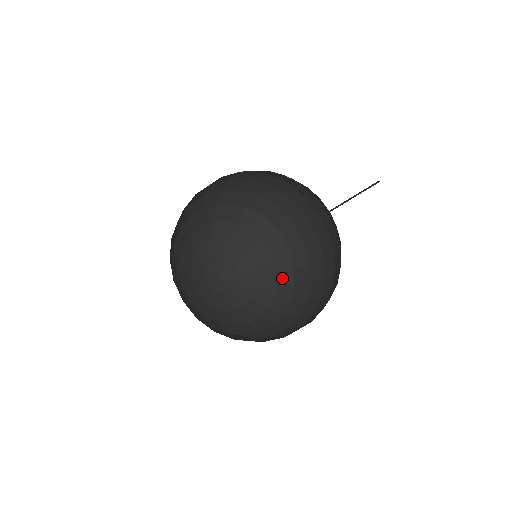
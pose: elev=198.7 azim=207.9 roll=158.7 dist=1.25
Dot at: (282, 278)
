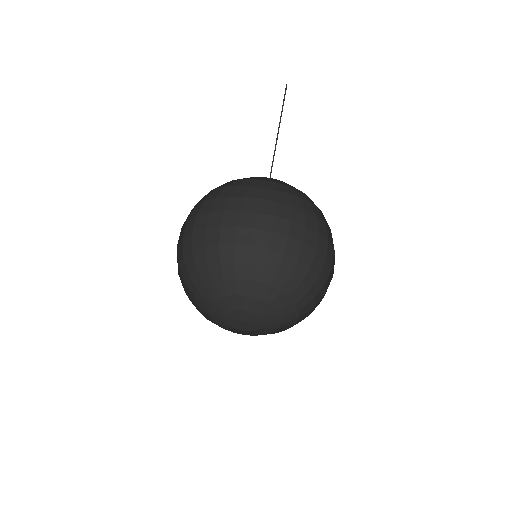
Dot at: (303, 310)
